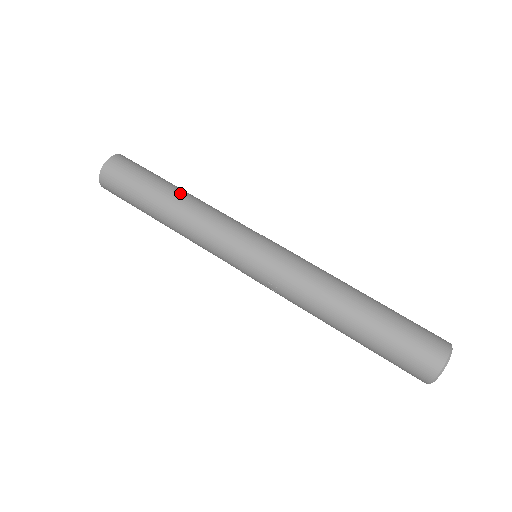
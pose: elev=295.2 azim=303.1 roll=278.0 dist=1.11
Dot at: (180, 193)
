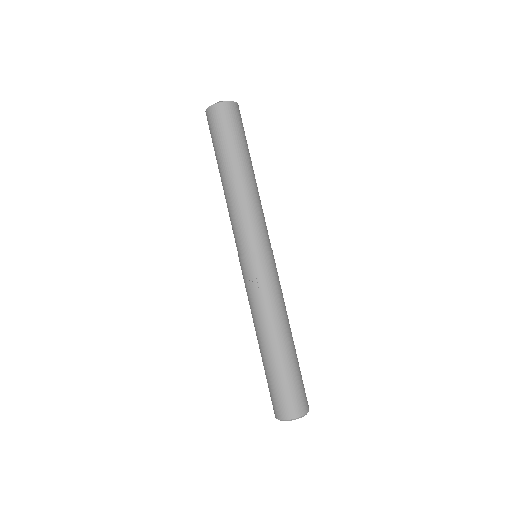
Dot at: occluded
